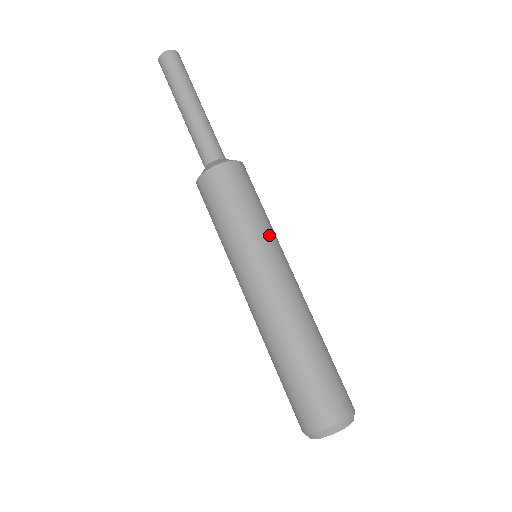
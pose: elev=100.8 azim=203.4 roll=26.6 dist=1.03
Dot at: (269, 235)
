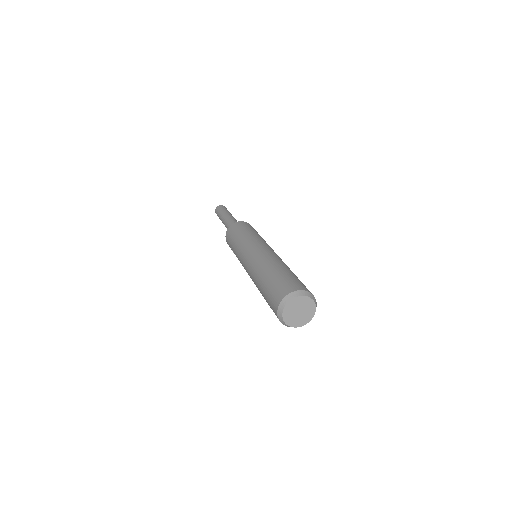
Dot at: occluded
